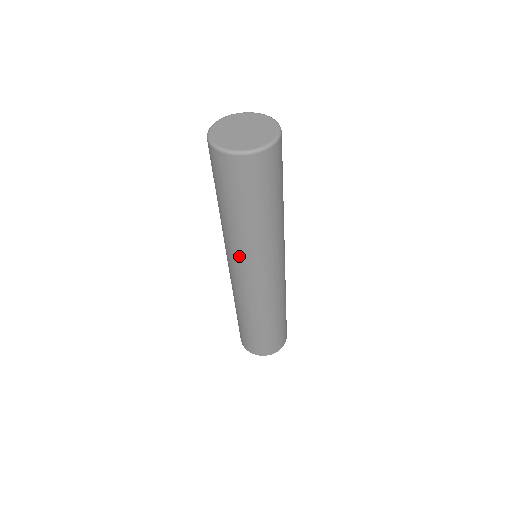
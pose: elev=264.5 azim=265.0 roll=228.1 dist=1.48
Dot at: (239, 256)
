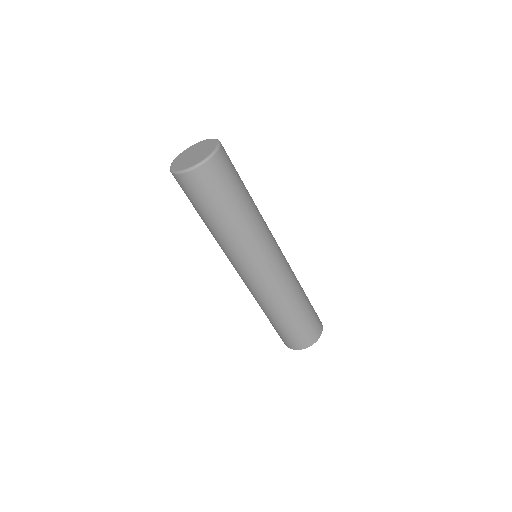
Dot at: (256, 248)
